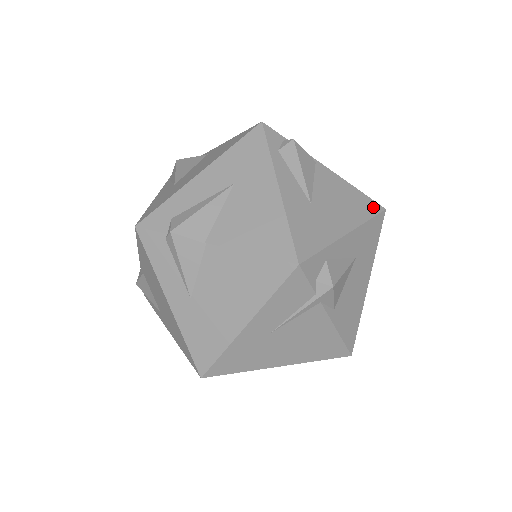
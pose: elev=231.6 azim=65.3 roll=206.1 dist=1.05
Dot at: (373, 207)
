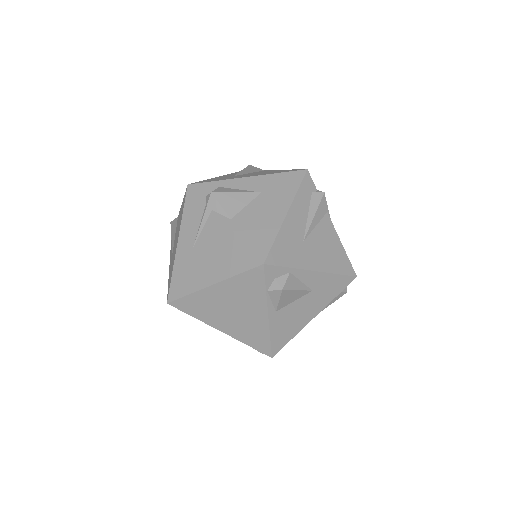
Dot at: (293, 170)
